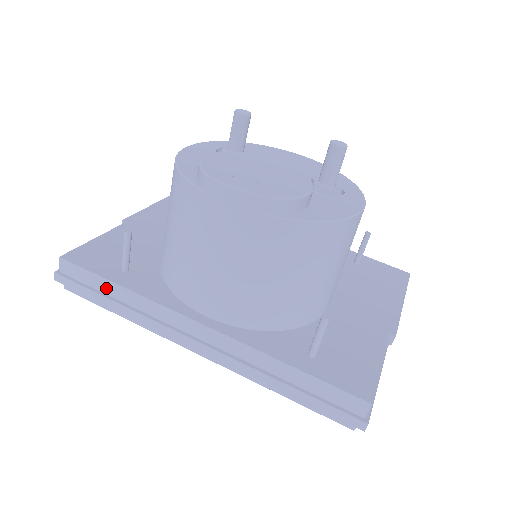
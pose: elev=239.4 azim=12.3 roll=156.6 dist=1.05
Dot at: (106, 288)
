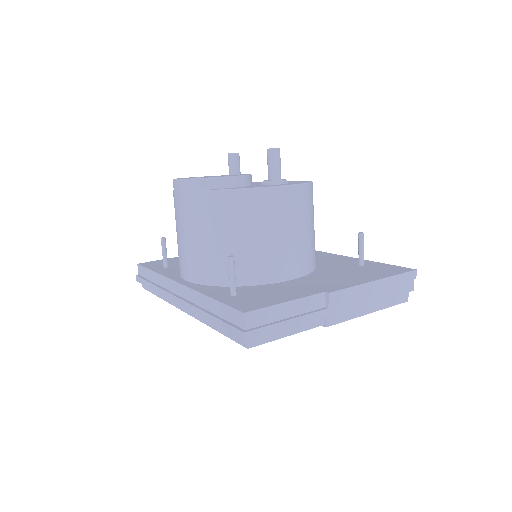
Dot at: (151, 277)
